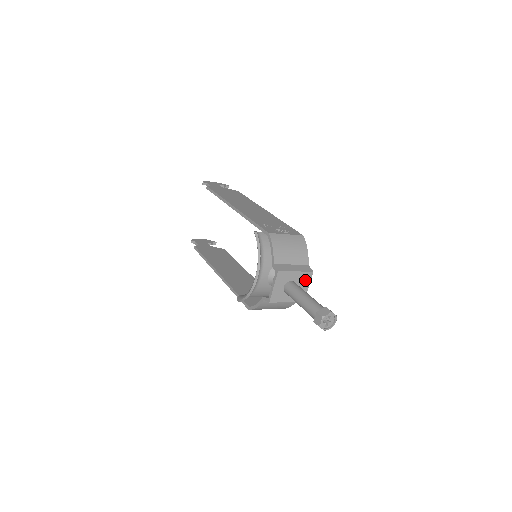
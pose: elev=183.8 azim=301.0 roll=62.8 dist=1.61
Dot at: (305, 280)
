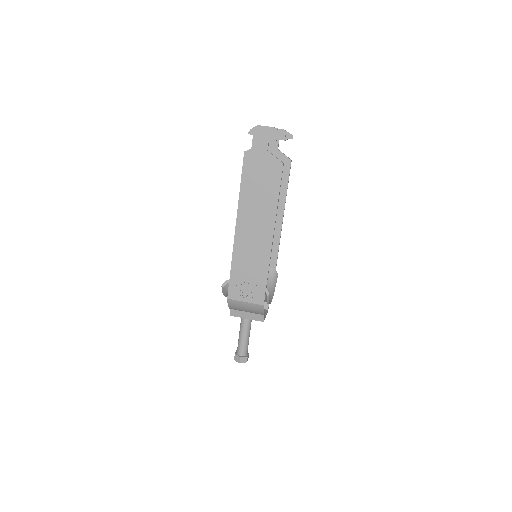
Dot at: occluded
